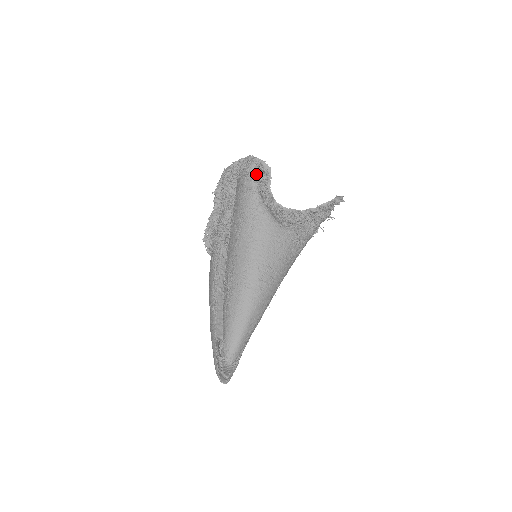
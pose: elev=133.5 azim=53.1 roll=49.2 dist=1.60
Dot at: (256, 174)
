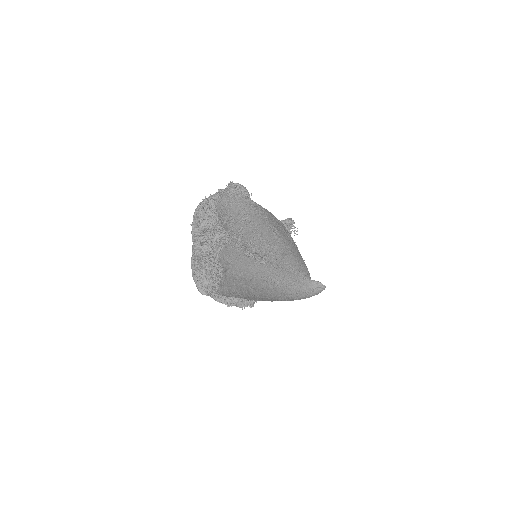
Dot at: (237, 189)
